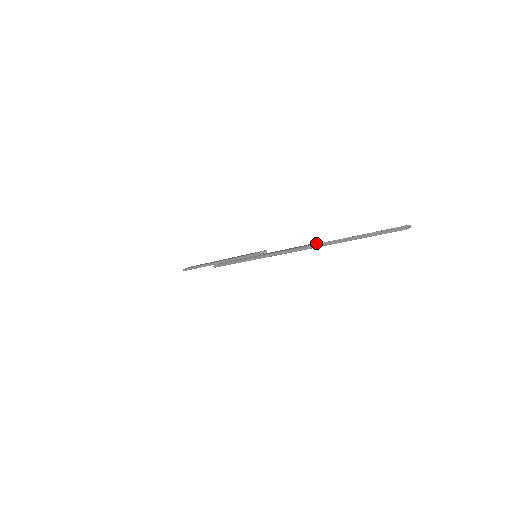
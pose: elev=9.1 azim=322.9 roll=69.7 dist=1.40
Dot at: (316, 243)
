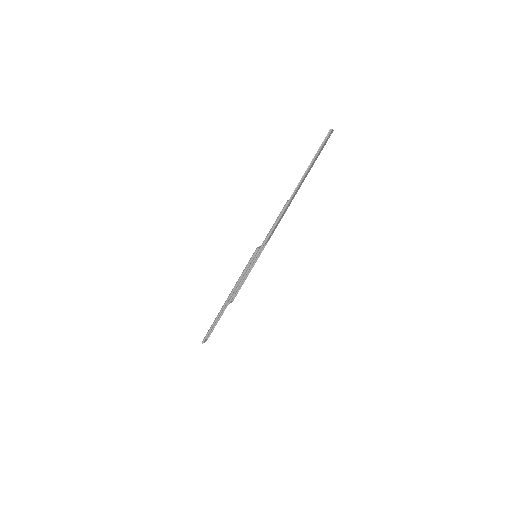
Dot at: occluded
